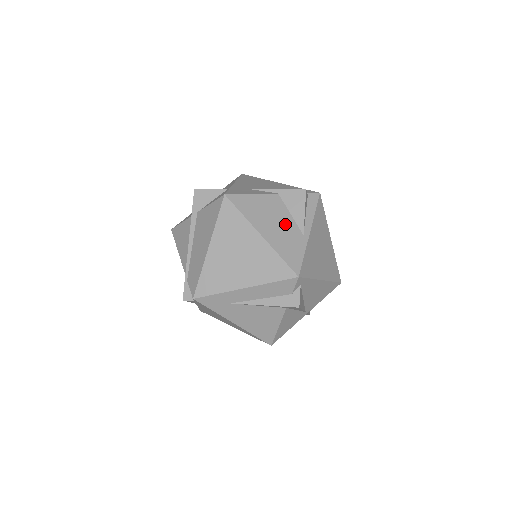
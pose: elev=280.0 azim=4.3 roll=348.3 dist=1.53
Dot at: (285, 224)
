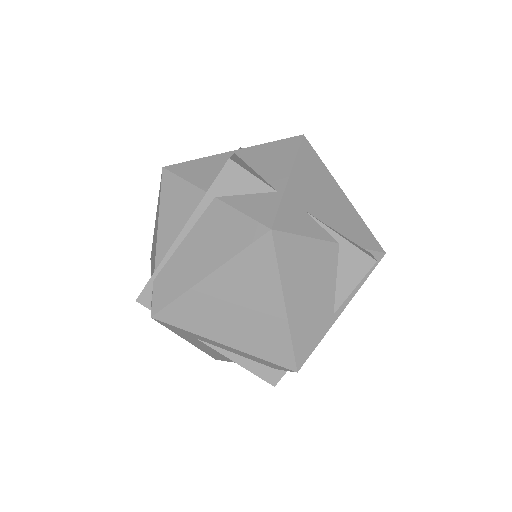
Dot at: (322, 294)
